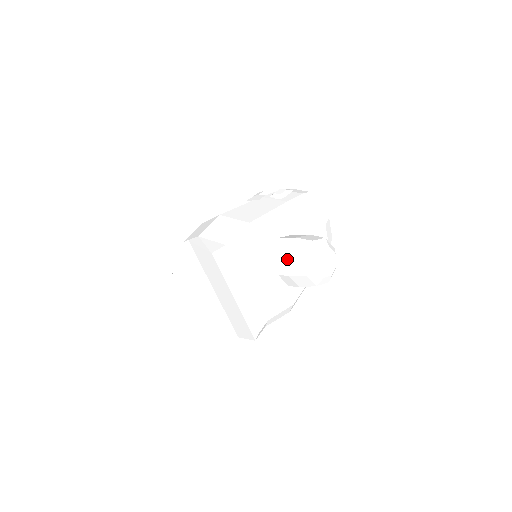
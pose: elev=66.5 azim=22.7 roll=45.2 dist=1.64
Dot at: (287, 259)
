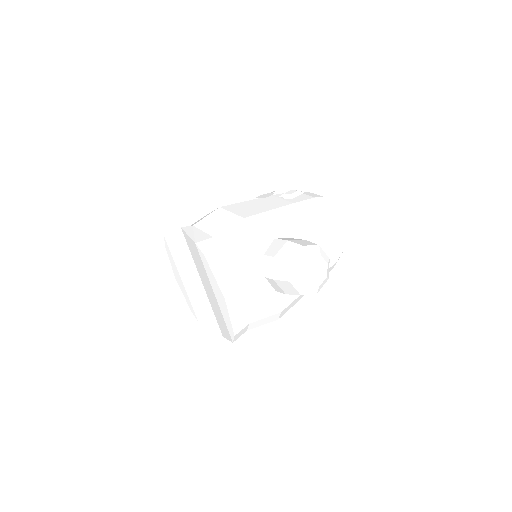
Dot at: (274, 261)
